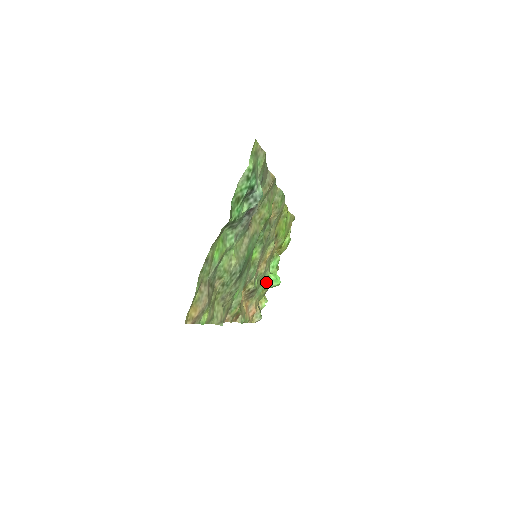
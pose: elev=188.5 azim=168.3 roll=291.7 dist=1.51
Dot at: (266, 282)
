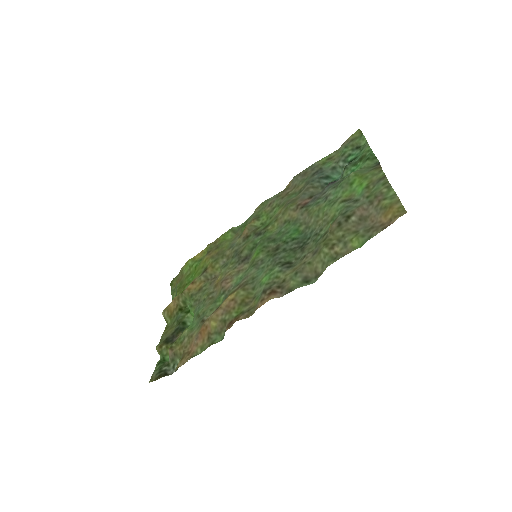
Dot at: (193, 319)
